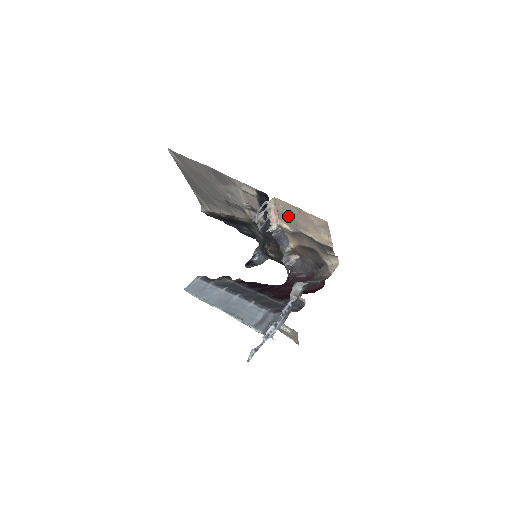
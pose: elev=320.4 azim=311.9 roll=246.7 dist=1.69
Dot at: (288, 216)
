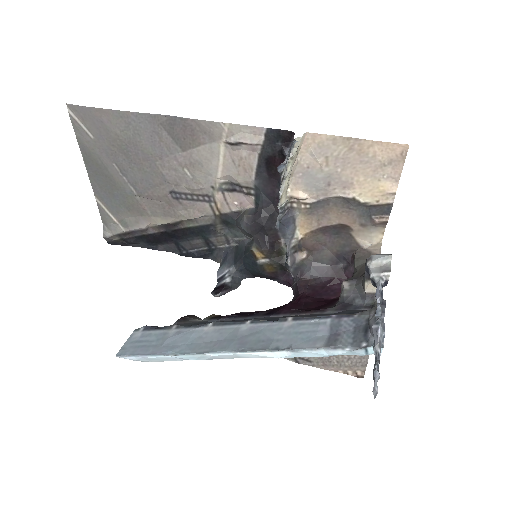
Dot at: (318, 168)
